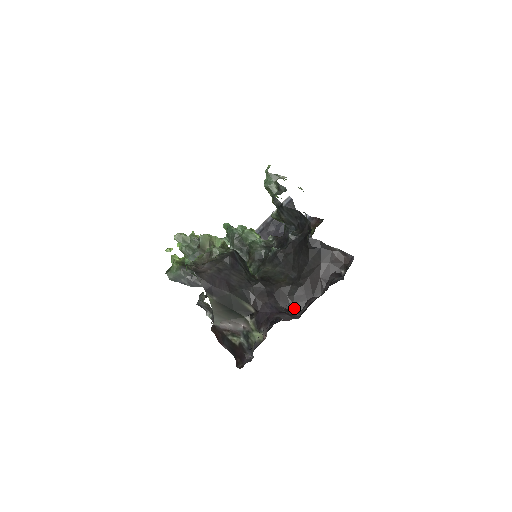
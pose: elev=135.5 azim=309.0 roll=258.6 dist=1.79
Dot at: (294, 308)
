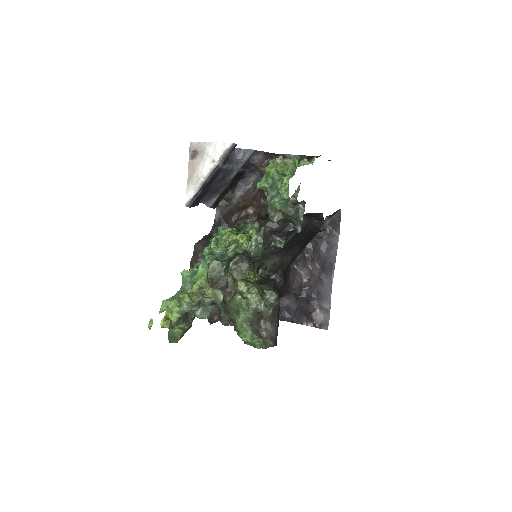
Dot at: occluded
